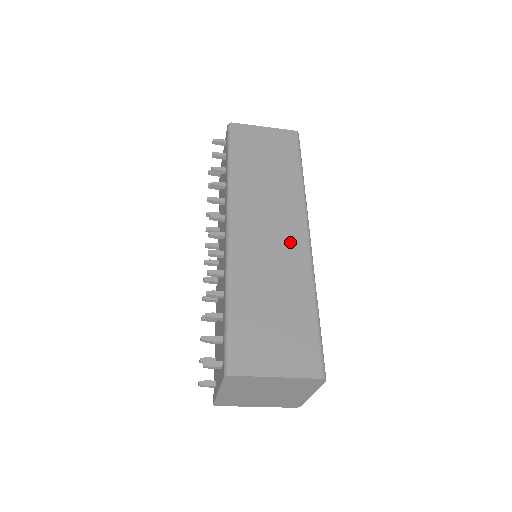
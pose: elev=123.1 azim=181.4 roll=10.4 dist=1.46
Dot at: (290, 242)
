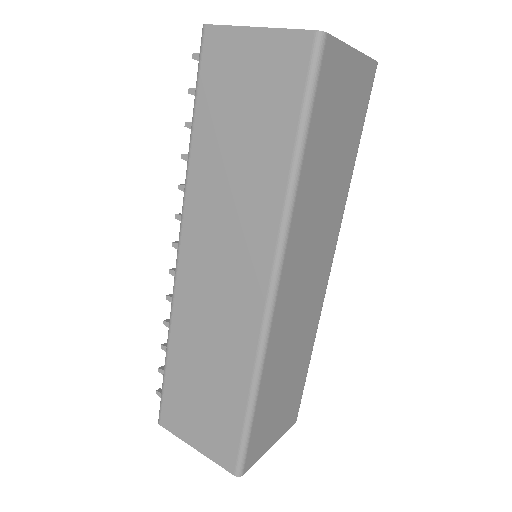
Dot at: (241, 299)
